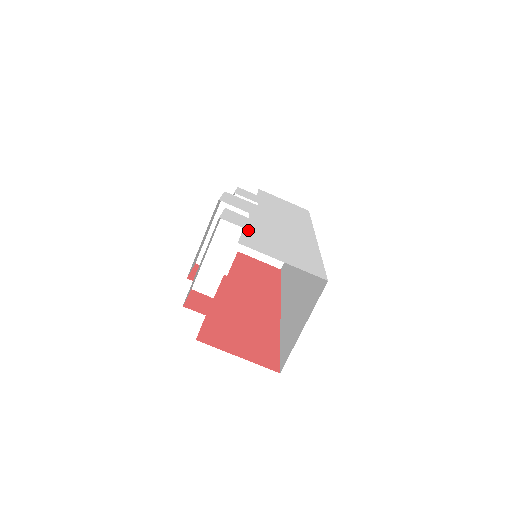
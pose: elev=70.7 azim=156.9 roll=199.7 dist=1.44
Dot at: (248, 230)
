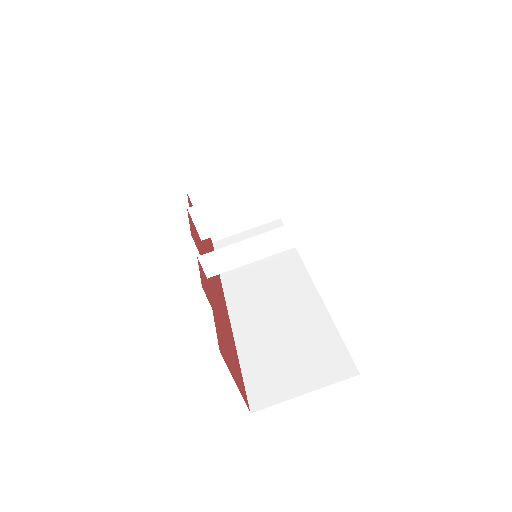
Dot at: occluded
